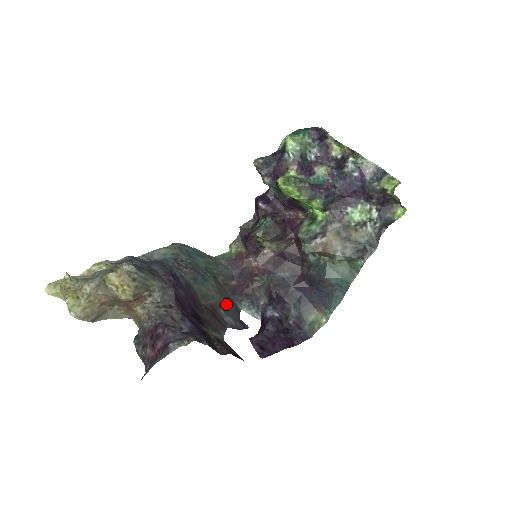
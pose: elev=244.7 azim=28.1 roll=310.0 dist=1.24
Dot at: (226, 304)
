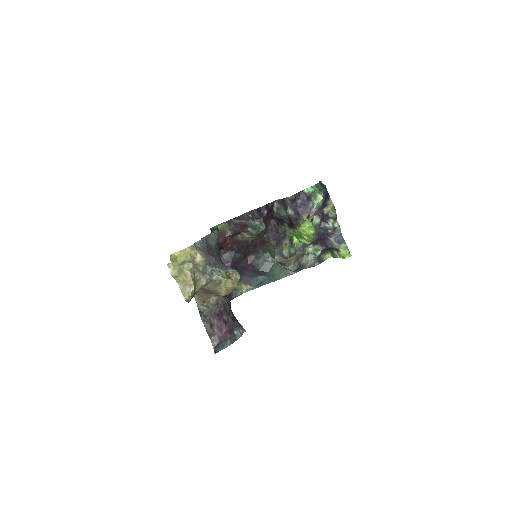
Dot at: occluded
